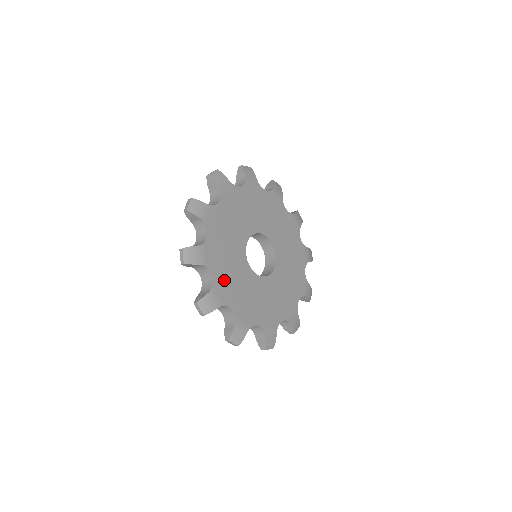
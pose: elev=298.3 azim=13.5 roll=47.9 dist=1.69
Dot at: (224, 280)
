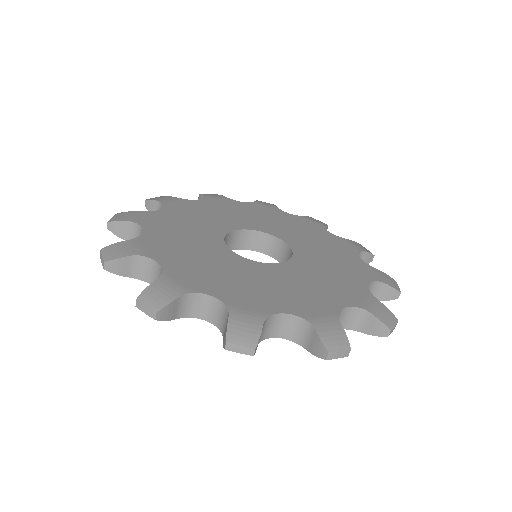
Dot at: (236, 291)
